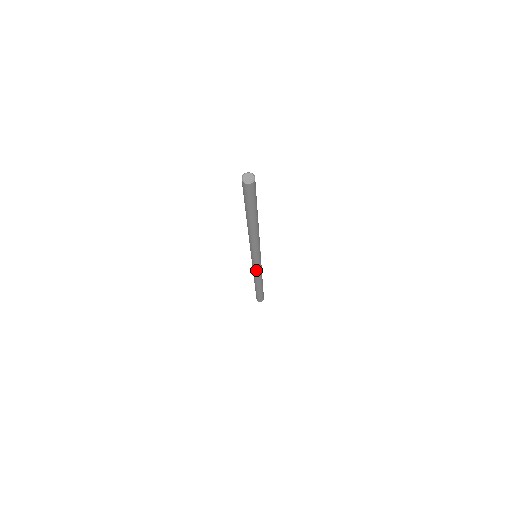
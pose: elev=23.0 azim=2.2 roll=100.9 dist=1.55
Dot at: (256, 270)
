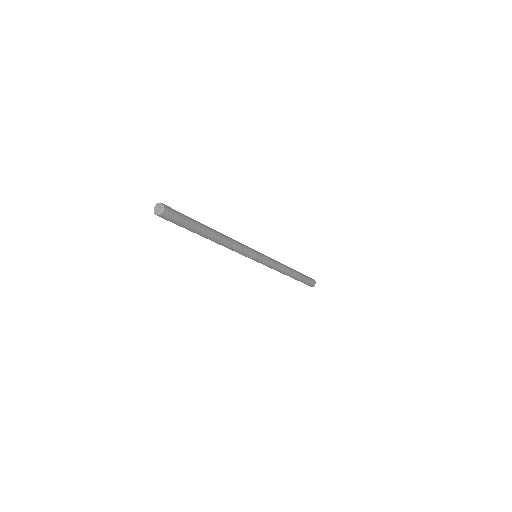
Dot at: (267, 266)
